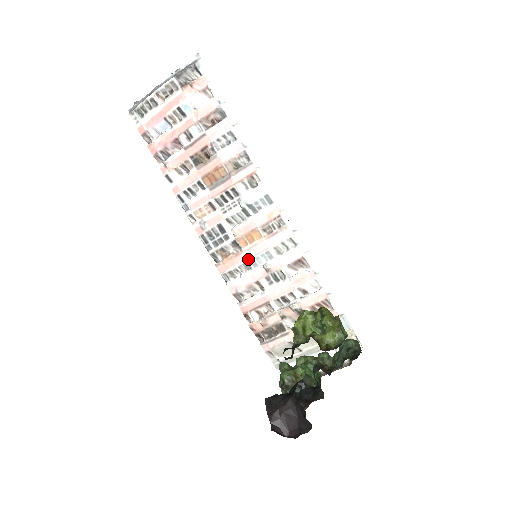
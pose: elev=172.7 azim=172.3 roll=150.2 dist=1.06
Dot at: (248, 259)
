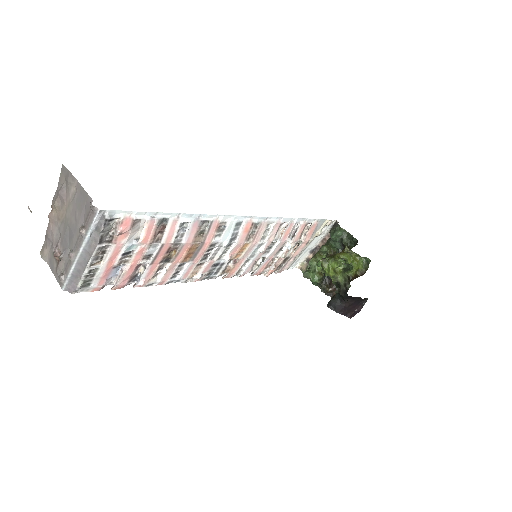
Dot at: (246, 258)
